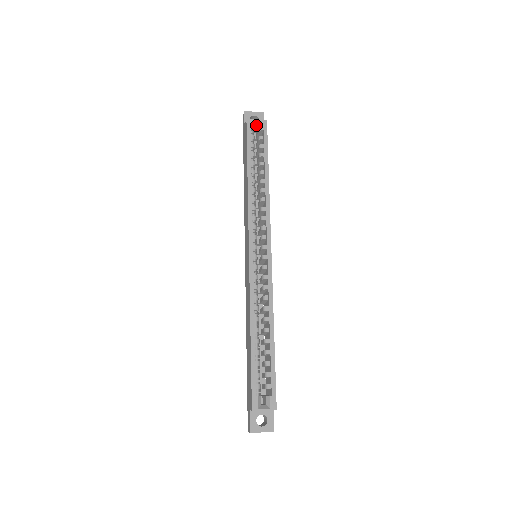
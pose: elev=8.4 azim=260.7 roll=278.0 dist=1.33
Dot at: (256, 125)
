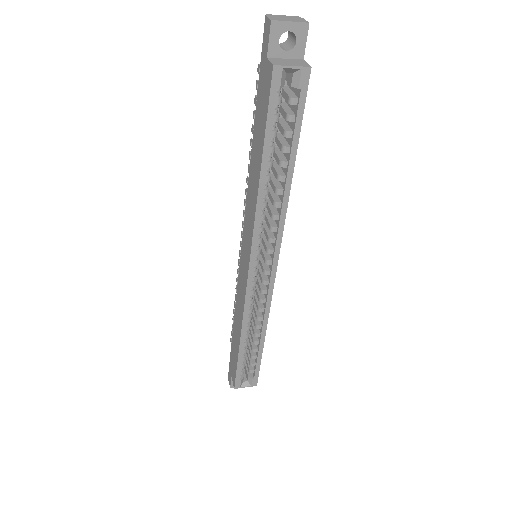
Dot at: (289, 72)
